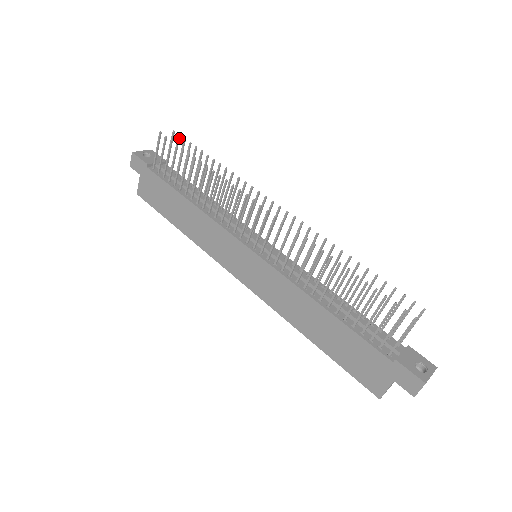
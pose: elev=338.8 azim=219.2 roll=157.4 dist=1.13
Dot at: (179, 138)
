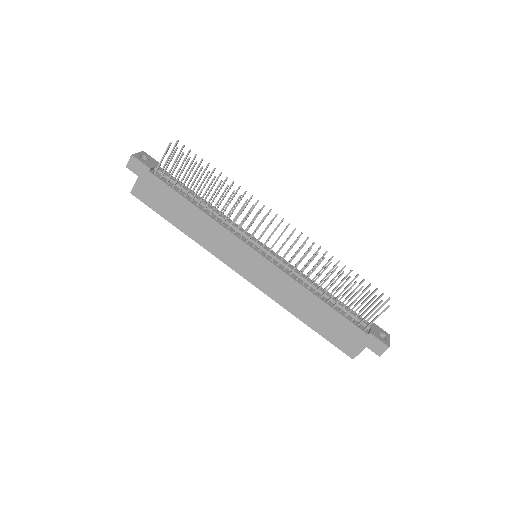
Dot at: occluded
